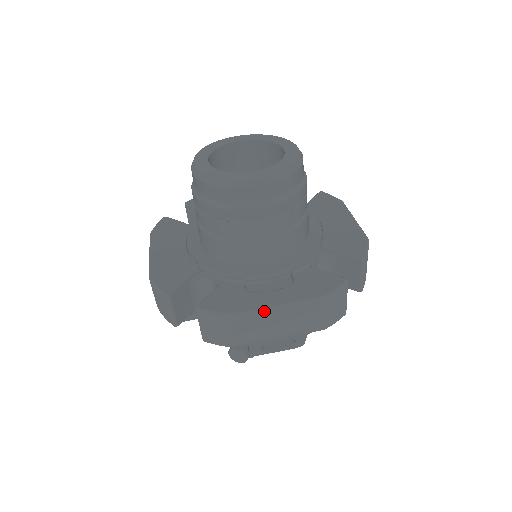
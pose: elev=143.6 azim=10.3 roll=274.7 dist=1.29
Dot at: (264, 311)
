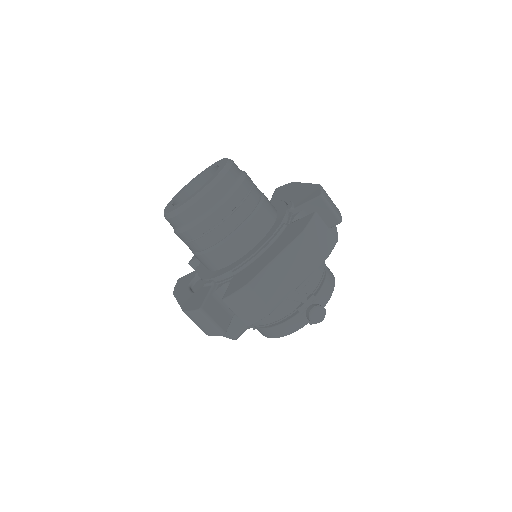
Dot at: occluded
